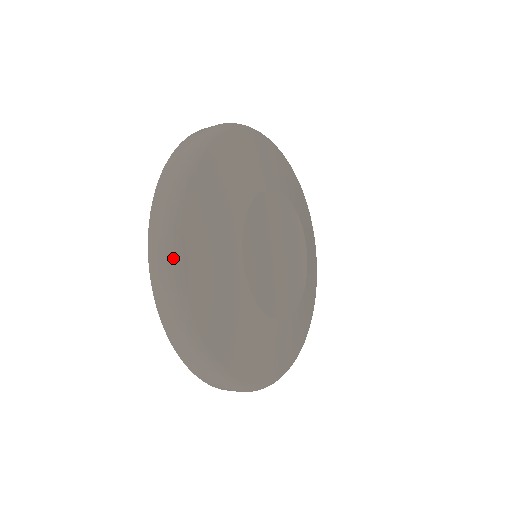
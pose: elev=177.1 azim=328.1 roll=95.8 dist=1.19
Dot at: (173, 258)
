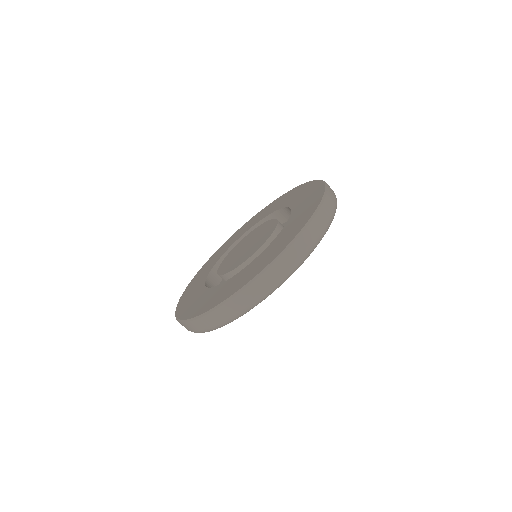
Dot at: (293, 271)
